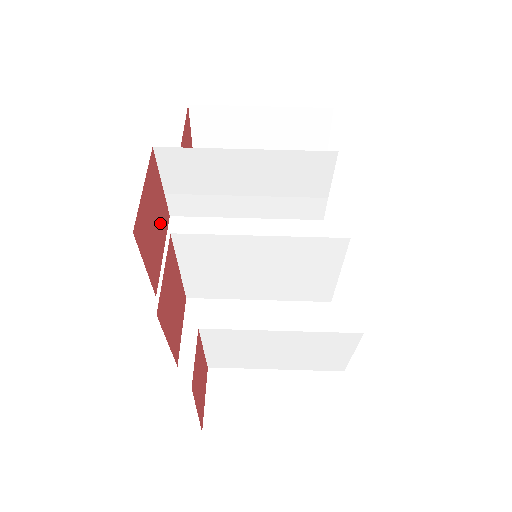
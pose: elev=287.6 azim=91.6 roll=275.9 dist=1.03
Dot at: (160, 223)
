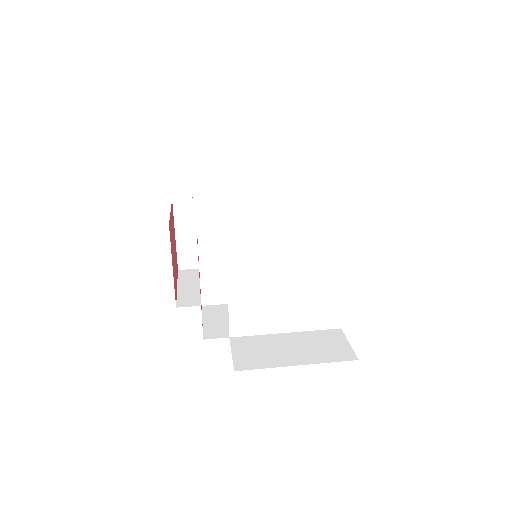
Dot at: (175, 260)
